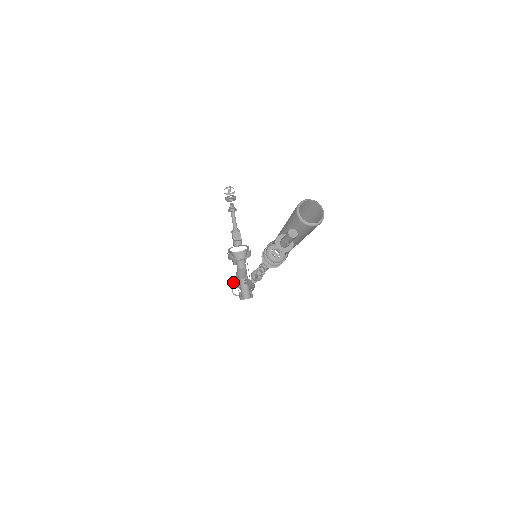
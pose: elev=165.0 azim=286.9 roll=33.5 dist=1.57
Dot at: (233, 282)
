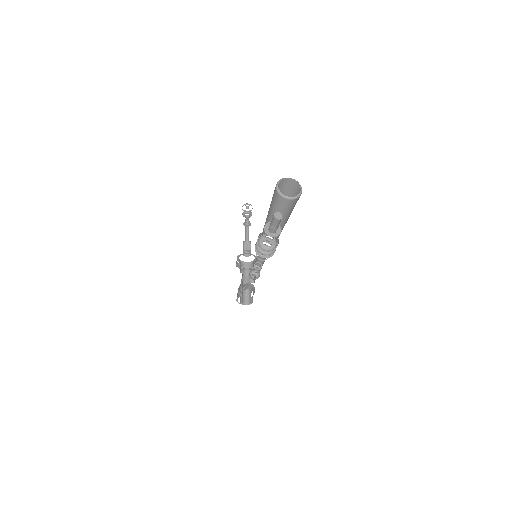
Dot at: occluded
